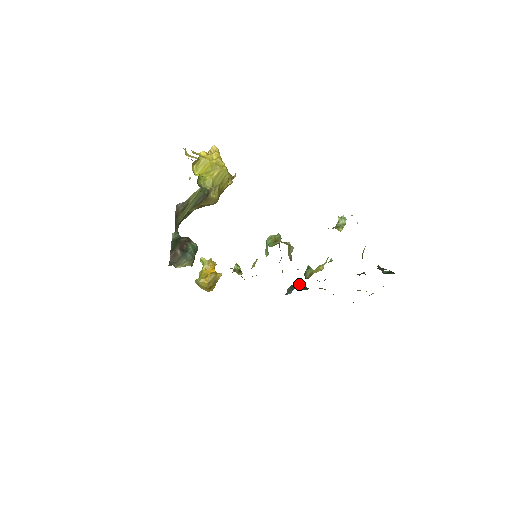
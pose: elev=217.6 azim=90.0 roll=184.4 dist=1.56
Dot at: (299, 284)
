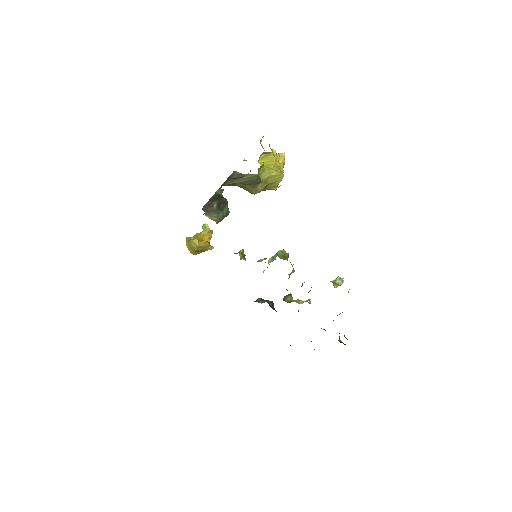
Dot at: (271, 301)
